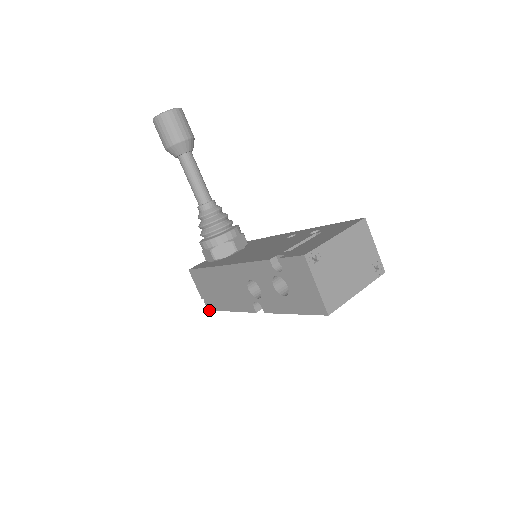
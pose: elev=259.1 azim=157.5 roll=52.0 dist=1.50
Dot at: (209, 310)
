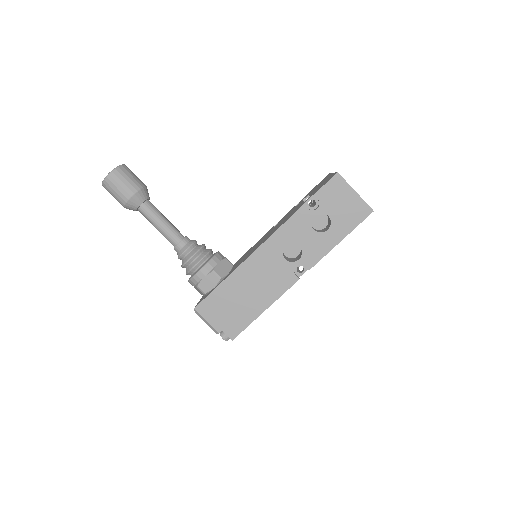
Dot at: (233, 339)
